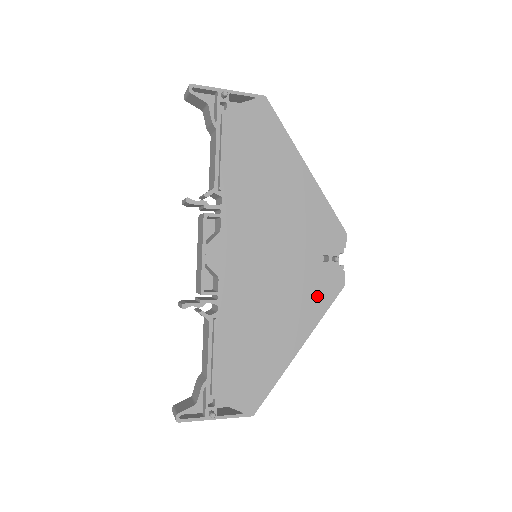
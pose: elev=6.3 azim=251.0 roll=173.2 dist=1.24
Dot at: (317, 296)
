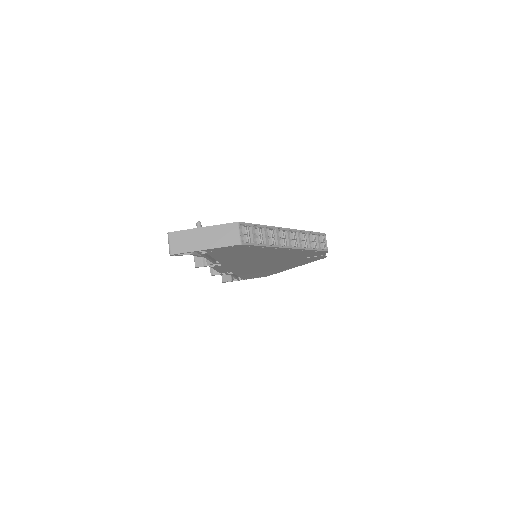
Dot at: occluded
